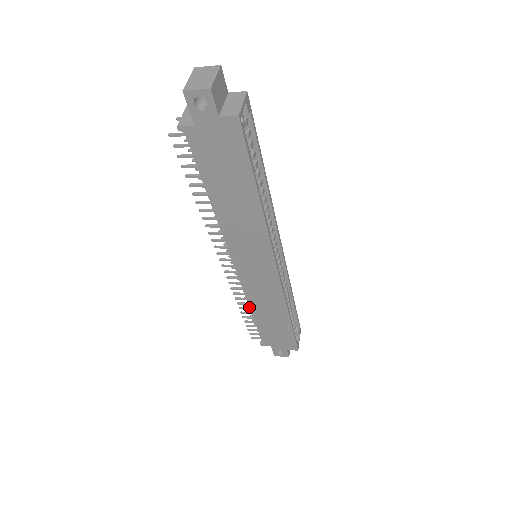
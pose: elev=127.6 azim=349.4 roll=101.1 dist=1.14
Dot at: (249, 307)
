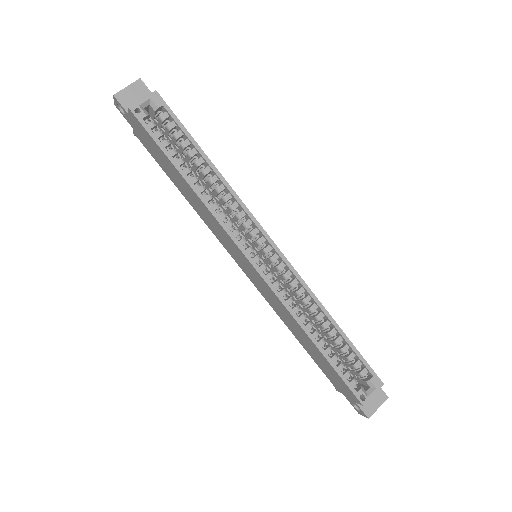
Dot at: (285, 324)
